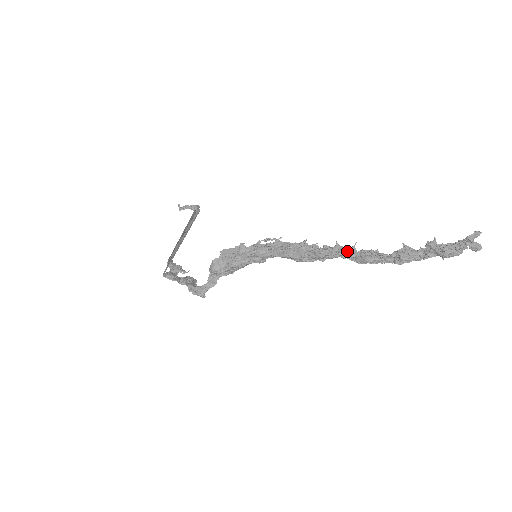
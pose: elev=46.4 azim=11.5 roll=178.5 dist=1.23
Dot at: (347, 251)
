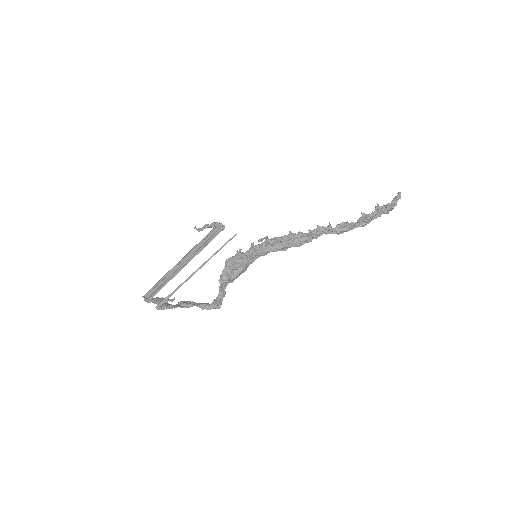
Dot at: (327, 228)
